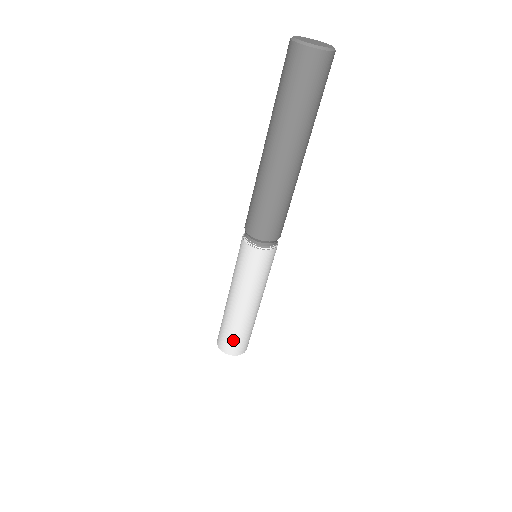
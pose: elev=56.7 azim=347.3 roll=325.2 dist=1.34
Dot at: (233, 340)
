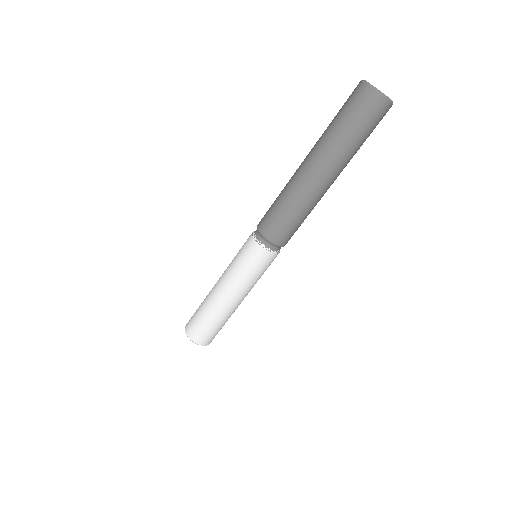
Dot at: (195, 318)
